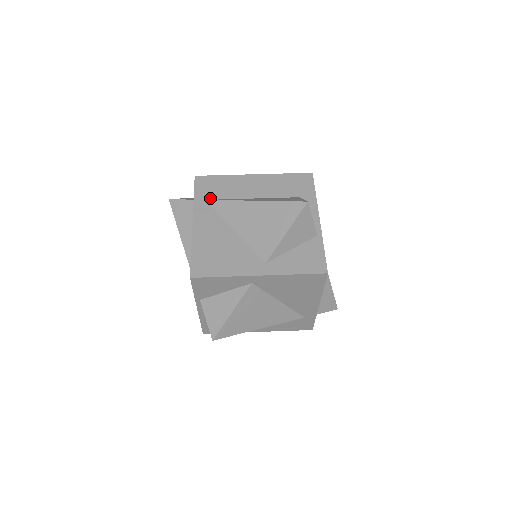
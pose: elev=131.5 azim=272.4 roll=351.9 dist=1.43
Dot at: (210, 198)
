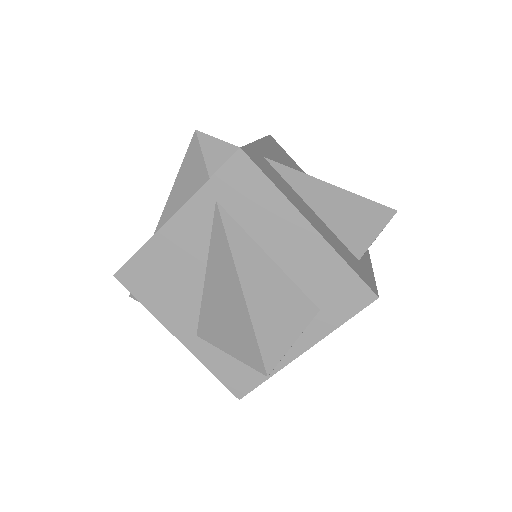
Dot at: (223, 204)
